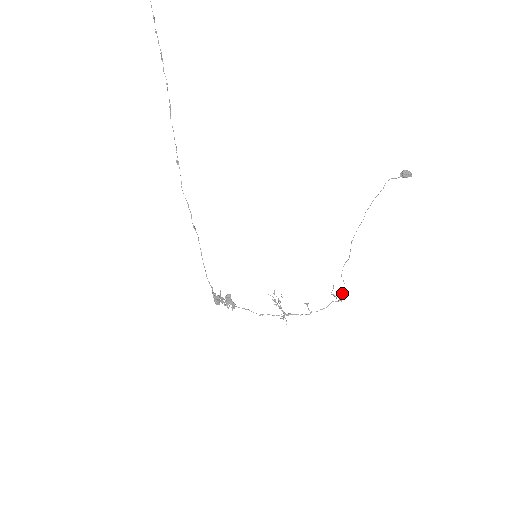
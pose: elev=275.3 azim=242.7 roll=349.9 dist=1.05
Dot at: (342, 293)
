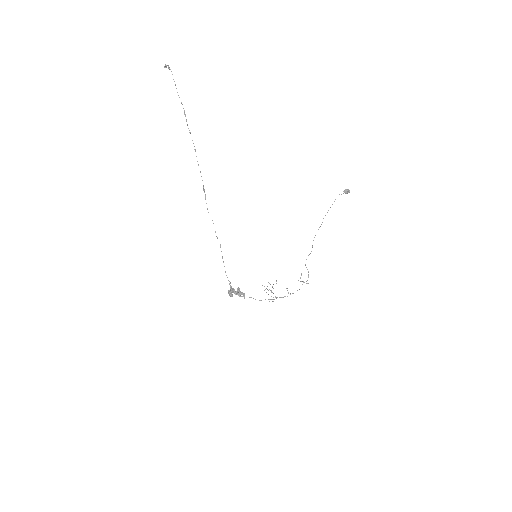
Dot at: occluded
